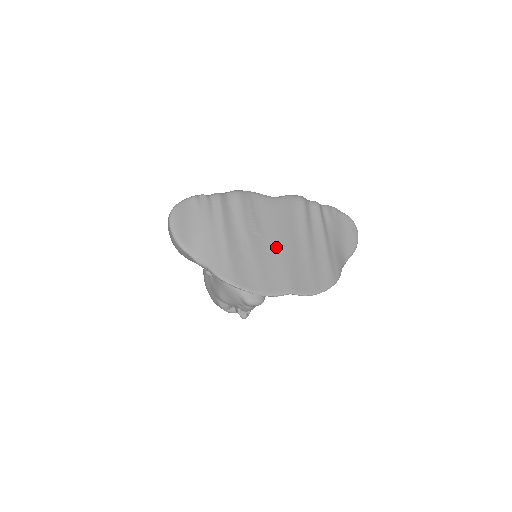
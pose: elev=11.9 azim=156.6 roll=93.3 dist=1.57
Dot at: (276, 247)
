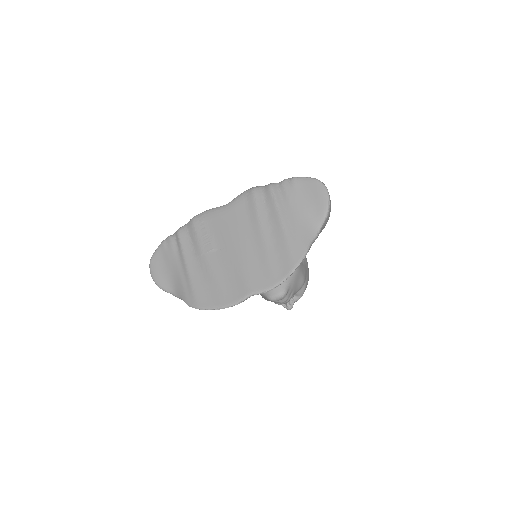
Dot at: (231, 255)
